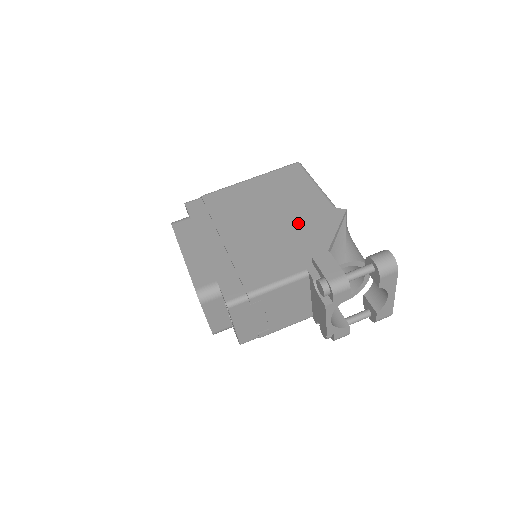
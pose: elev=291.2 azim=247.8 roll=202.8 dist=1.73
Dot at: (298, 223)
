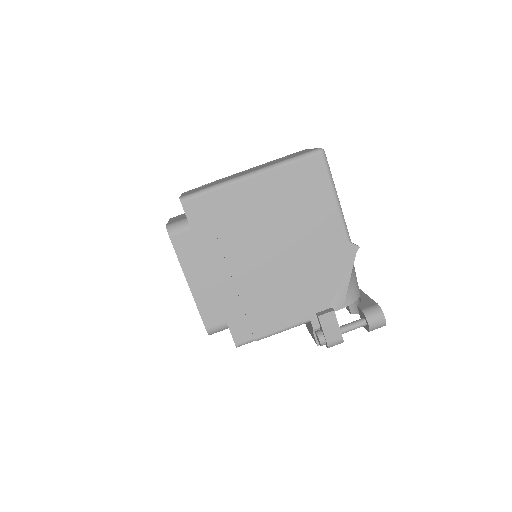
Dot at: (309, 259)
